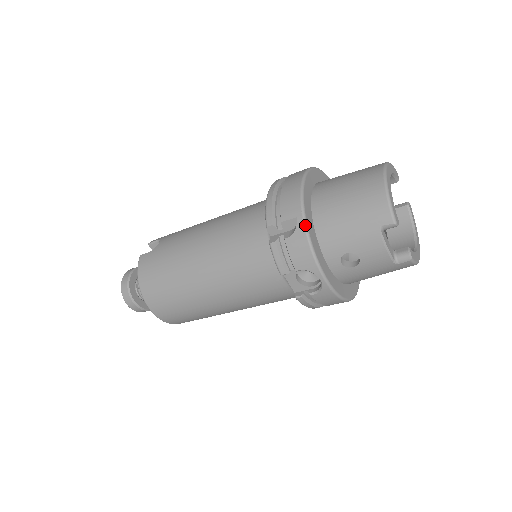
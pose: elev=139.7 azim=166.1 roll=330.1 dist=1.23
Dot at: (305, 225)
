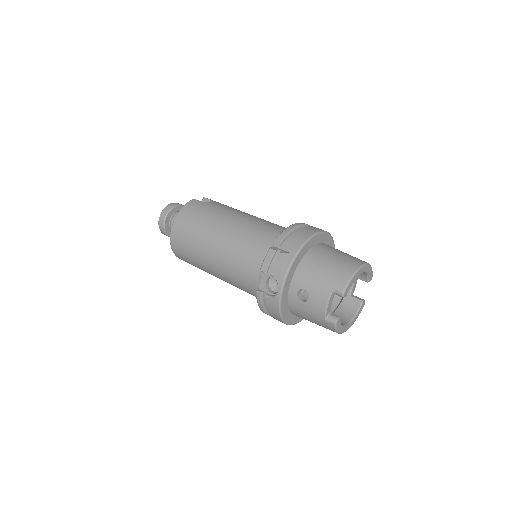
Dot at: (296, 254)
